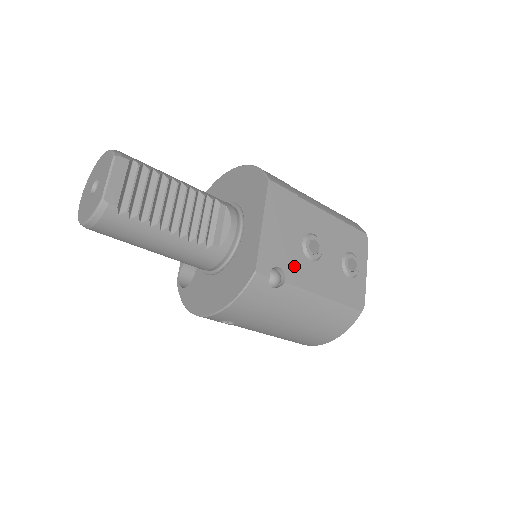
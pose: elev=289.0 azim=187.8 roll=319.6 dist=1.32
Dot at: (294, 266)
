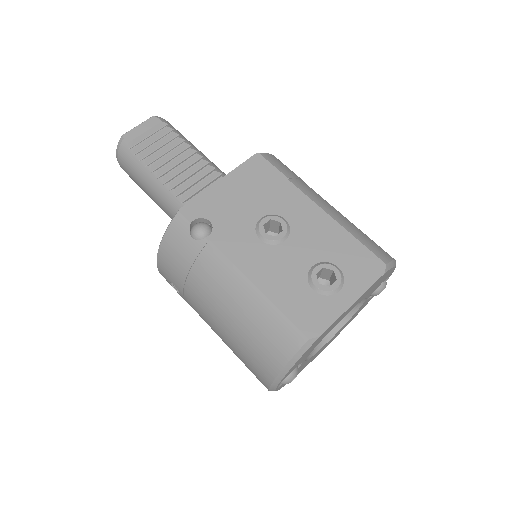
Dot at: (231, 231)
